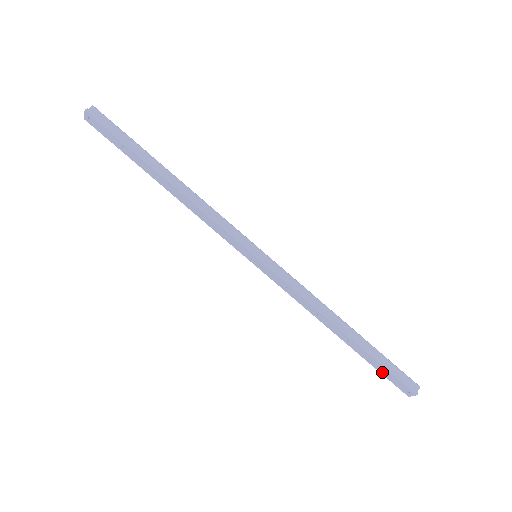
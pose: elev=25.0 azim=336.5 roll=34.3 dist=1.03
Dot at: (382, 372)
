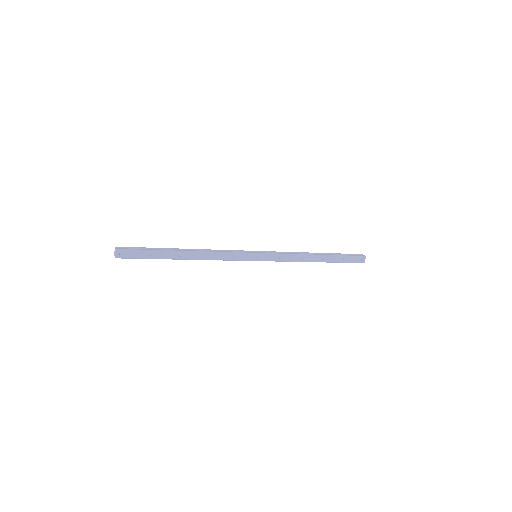
Dot at: (347, 261)
